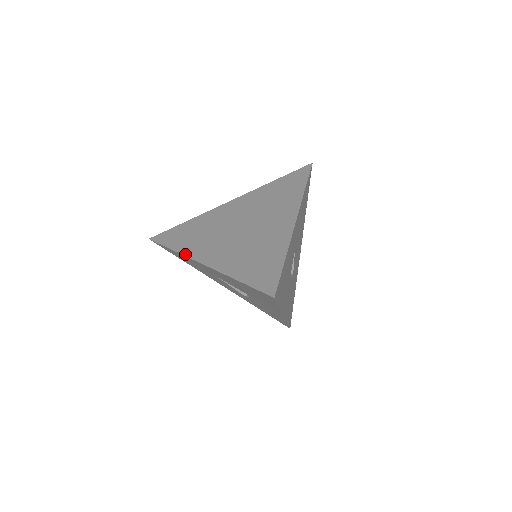
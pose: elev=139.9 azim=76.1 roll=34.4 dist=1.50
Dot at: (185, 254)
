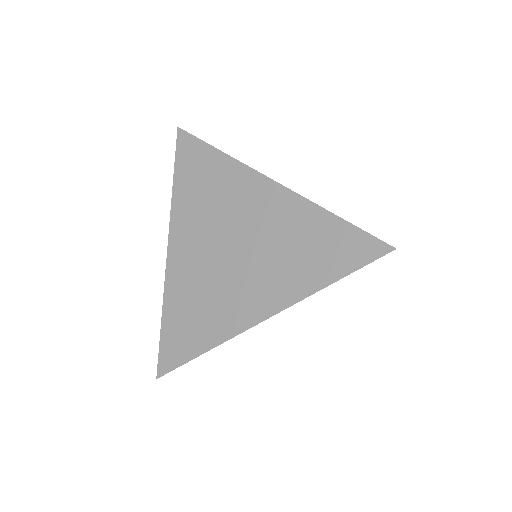
Dot at: (172, 212)
